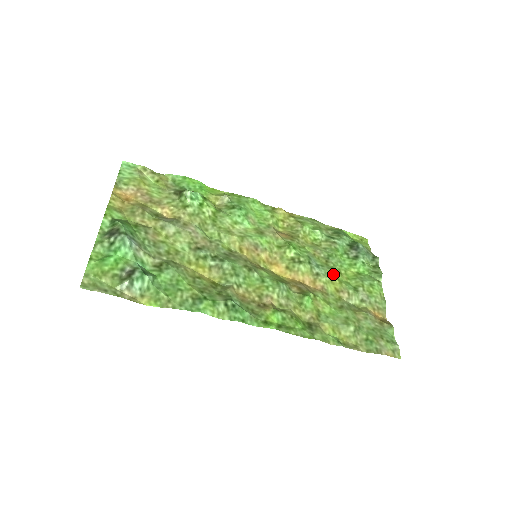
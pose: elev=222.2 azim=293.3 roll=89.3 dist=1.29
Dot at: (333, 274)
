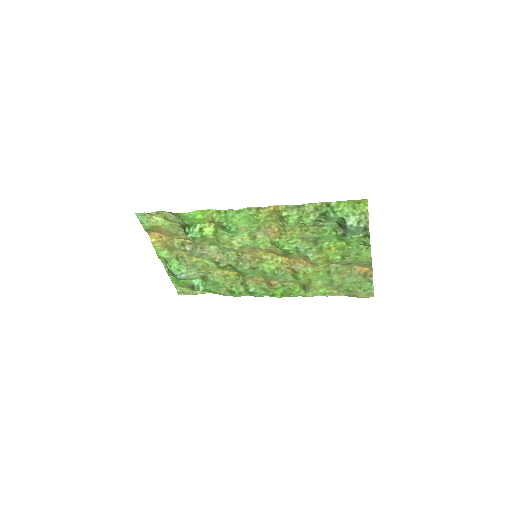
Dot at: (321, 253)
